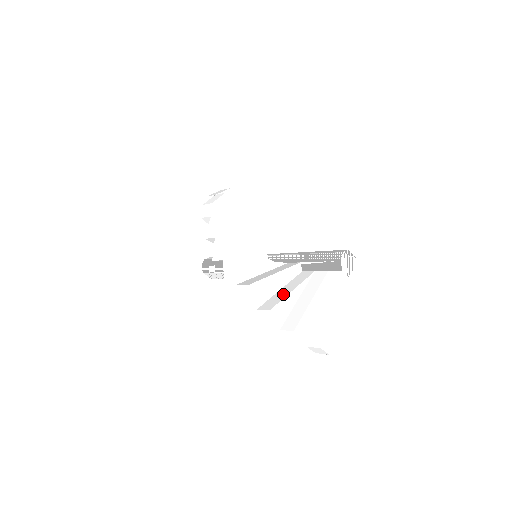
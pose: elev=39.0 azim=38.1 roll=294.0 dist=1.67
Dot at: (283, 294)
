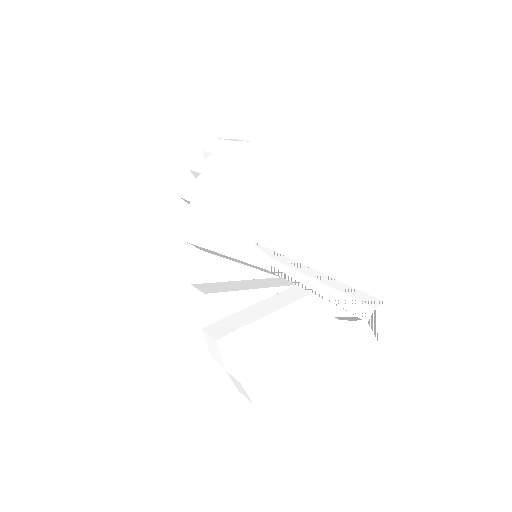
Dot at: (270, 351)
